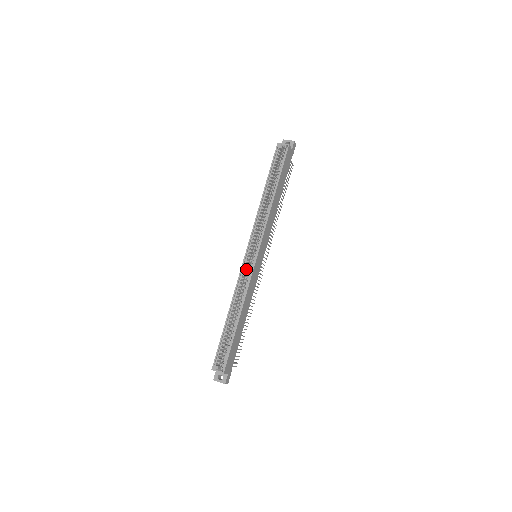
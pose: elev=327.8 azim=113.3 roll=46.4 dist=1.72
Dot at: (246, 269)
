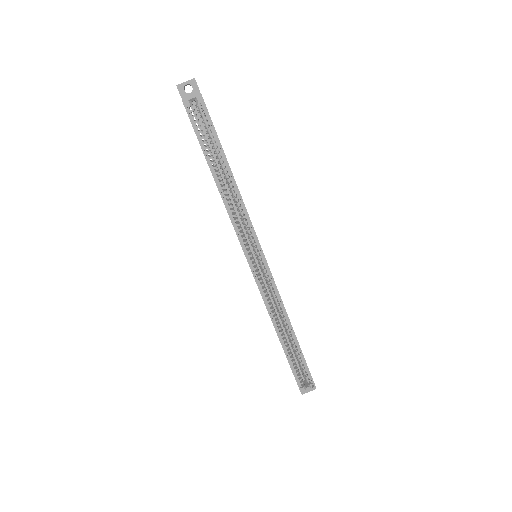
Dot at: (260, 280)
